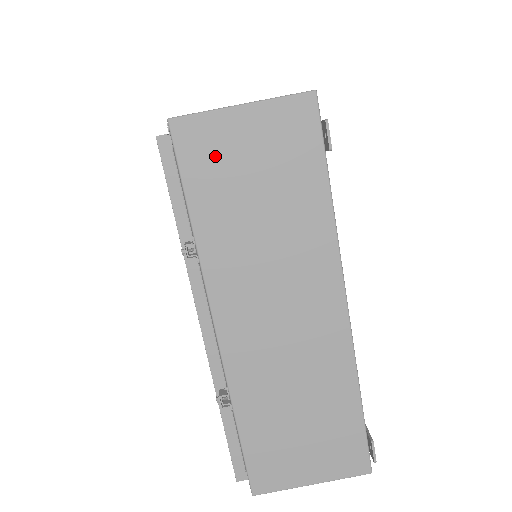
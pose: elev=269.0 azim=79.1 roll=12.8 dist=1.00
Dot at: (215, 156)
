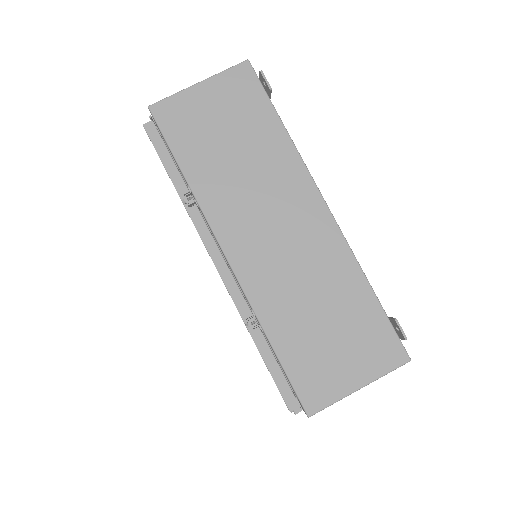
Dot at: (189, 122)
